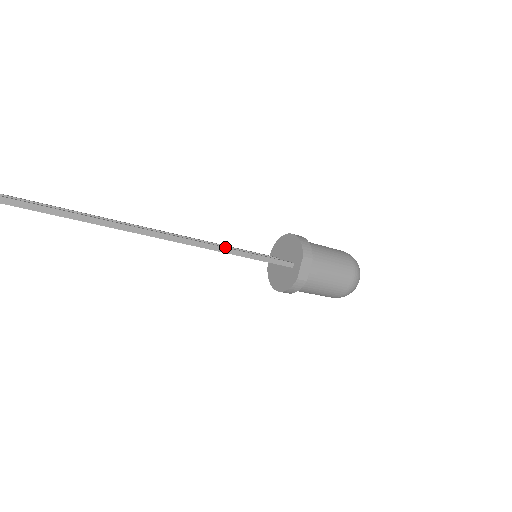
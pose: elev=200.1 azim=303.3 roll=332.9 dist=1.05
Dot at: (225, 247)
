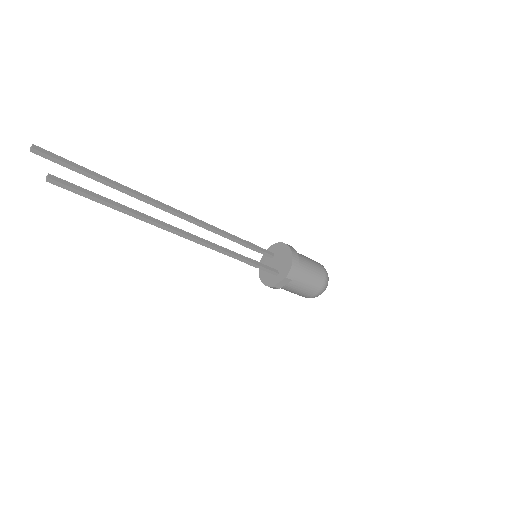
Dot at: (233, 254)
